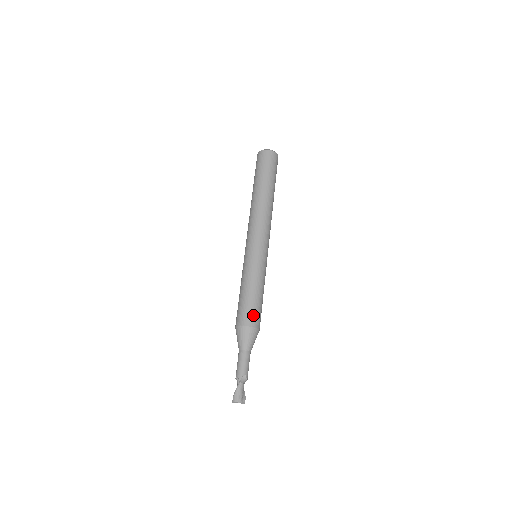
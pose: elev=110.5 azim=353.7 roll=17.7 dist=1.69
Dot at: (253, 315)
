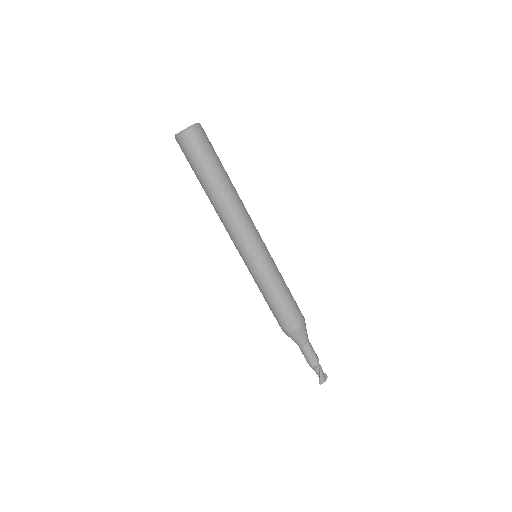
Dot at: (299, 312)
